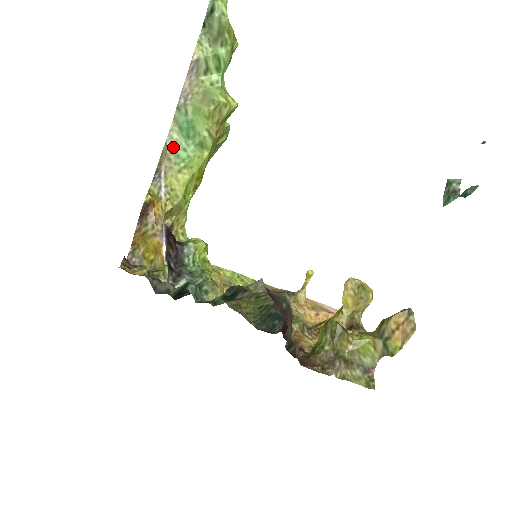
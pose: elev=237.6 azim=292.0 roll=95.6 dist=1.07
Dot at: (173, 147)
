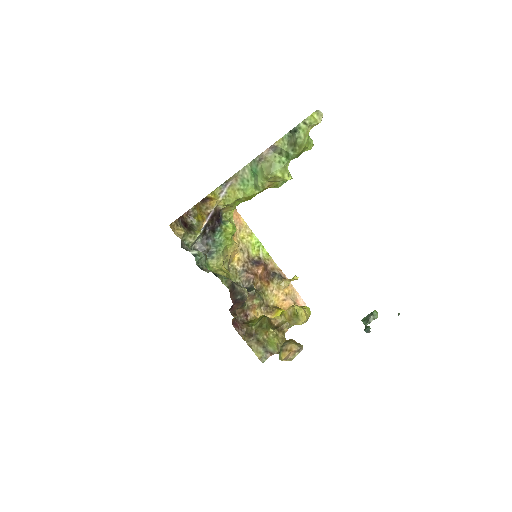
Dot at: (242, 175)
